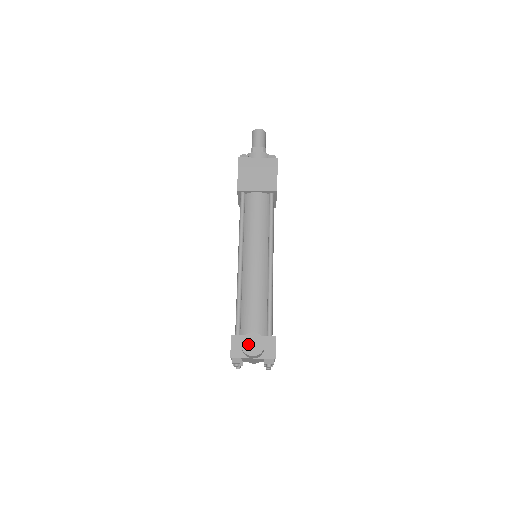
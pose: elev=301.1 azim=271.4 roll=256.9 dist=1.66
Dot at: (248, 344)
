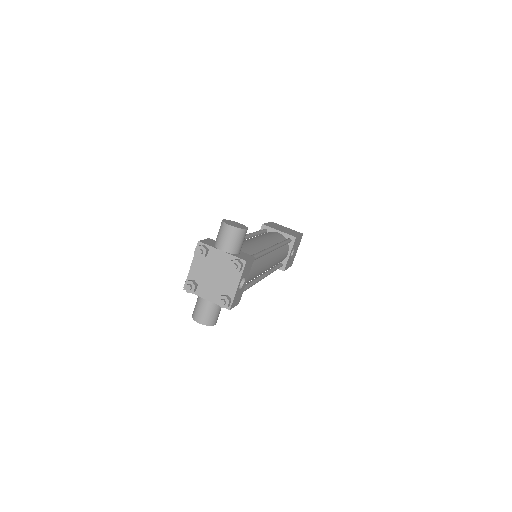
Dot at: (230, 222)
